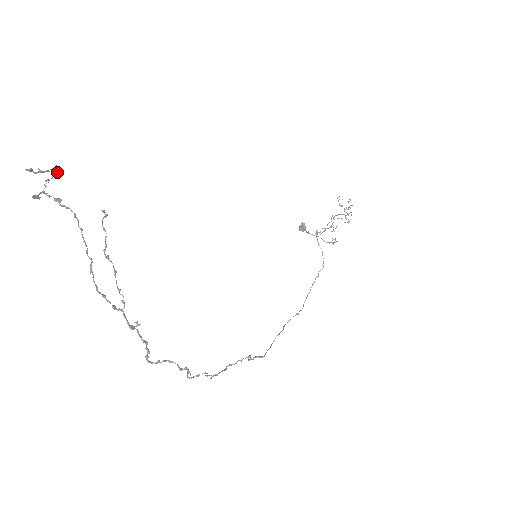
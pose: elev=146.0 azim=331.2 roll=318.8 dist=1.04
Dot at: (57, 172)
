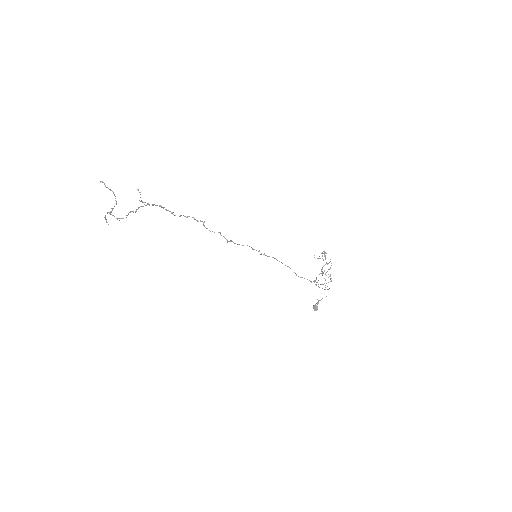
Dot at: (116, 204)
